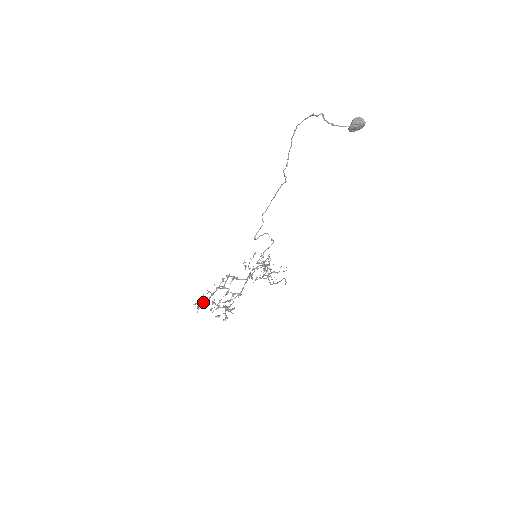
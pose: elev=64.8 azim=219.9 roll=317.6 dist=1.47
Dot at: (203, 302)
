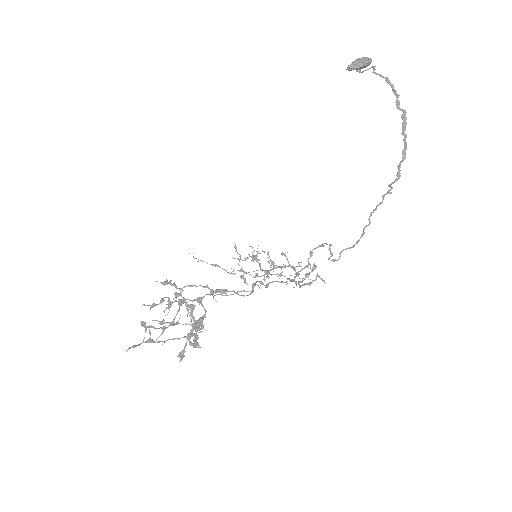
Dot at: (186, 345)
